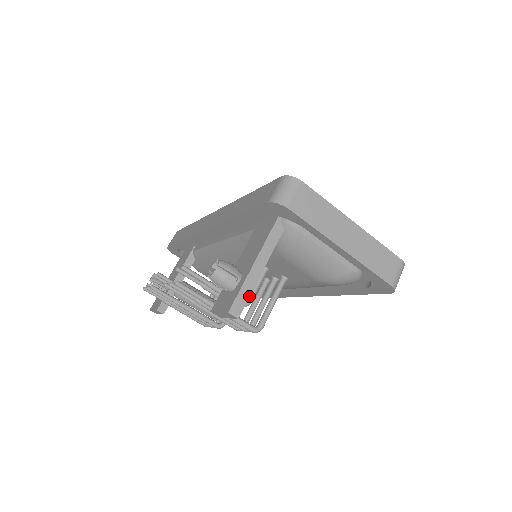
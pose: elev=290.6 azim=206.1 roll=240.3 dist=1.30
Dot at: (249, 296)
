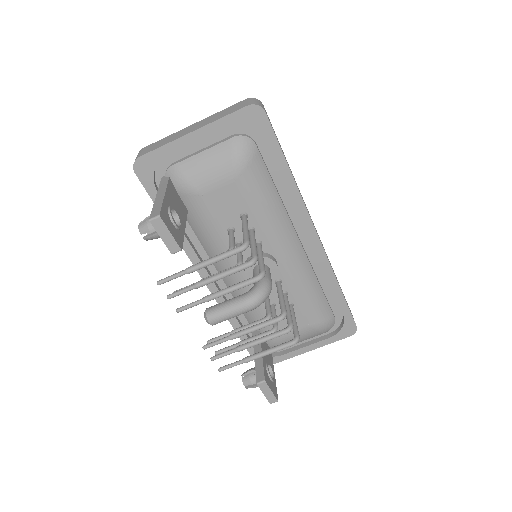
Dot at: (161, 205)
